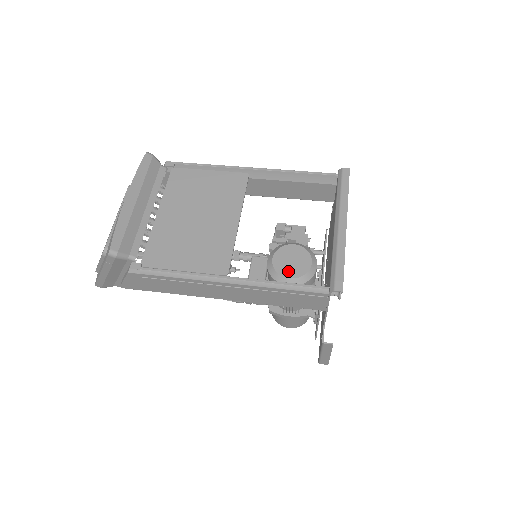
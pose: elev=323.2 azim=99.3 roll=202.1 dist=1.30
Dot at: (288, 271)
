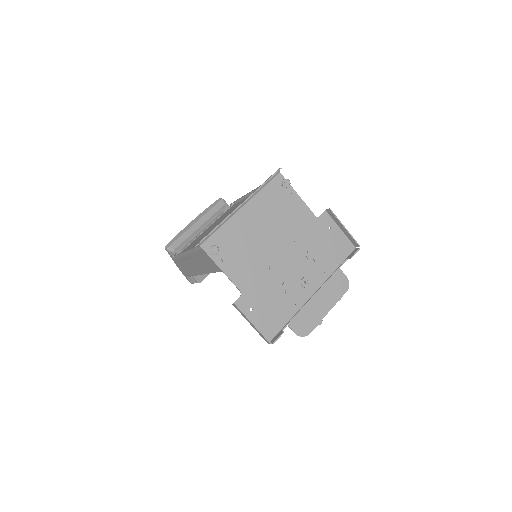
Dot at: occluded
